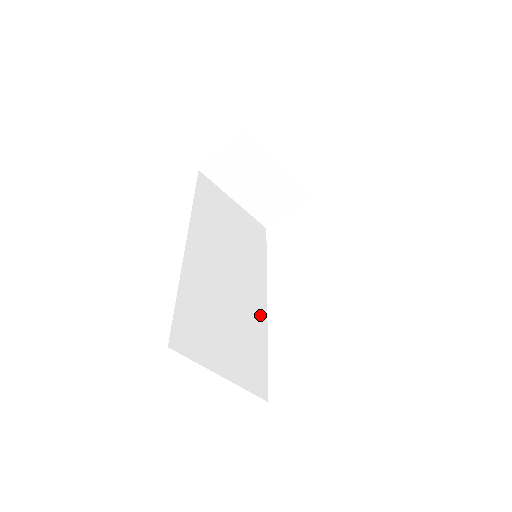
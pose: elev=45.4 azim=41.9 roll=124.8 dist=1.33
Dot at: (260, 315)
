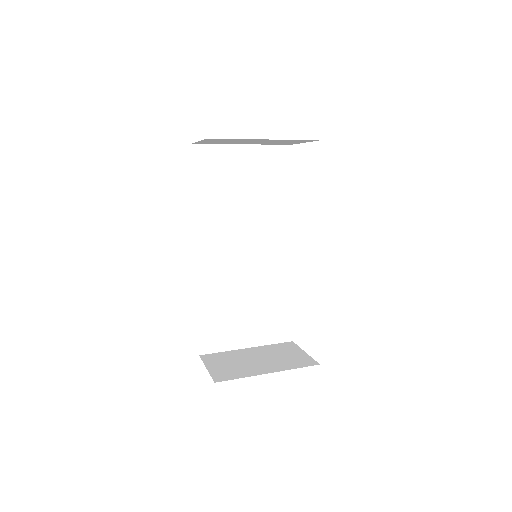
Dot at: (284, 270)
